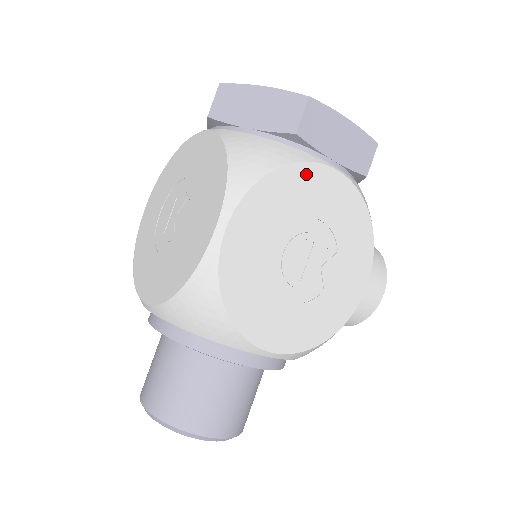
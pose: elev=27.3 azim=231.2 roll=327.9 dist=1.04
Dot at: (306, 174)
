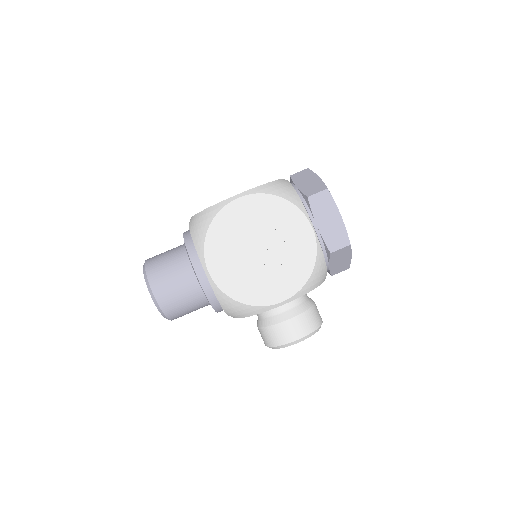
Dot at: (295, 214)
